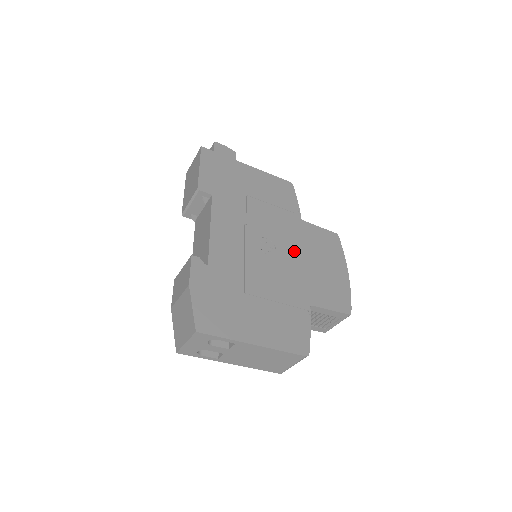
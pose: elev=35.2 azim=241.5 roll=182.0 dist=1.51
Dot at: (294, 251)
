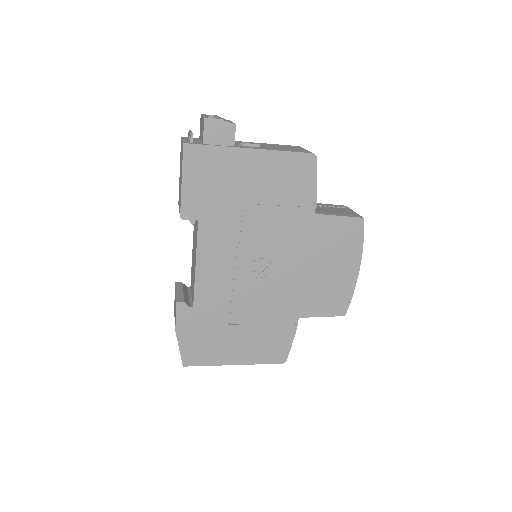
Dot at: (294, 262)
